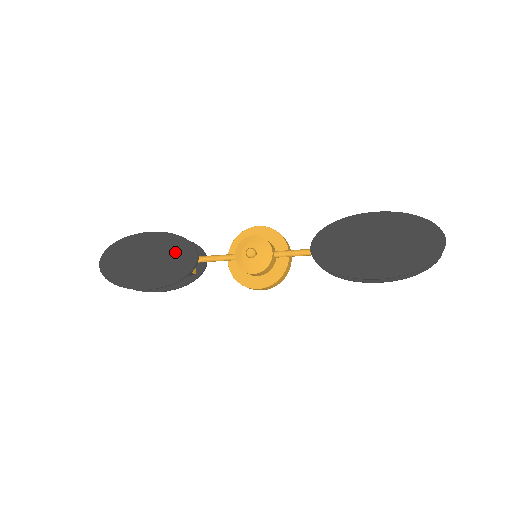
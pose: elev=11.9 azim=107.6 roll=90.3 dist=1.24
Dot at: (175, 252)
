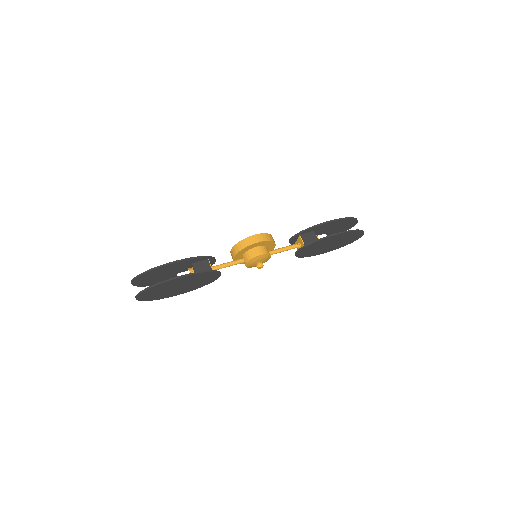
Dot at: (204, 278)
